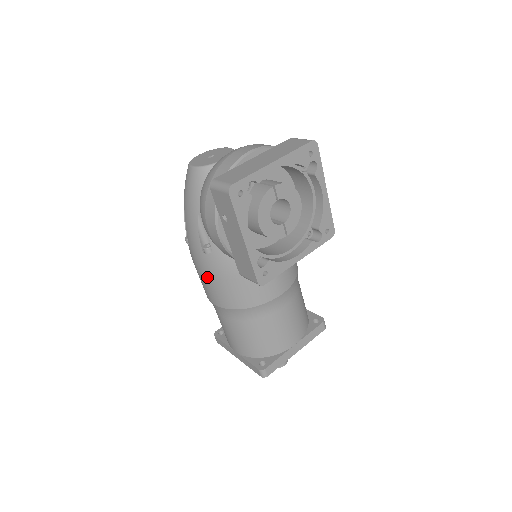
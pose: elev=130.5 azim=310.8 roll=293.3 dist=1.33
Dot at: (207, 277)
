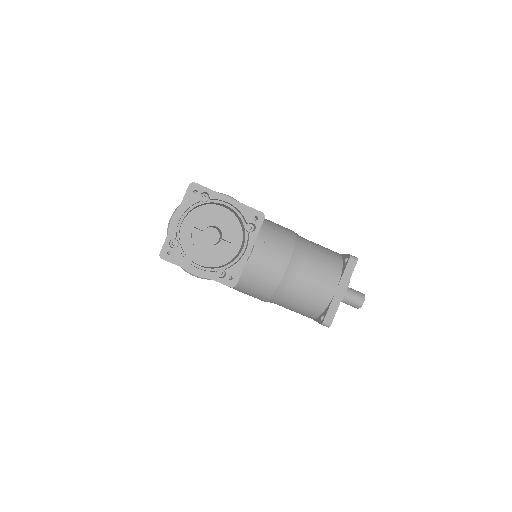
Dot at: (239, 291)
